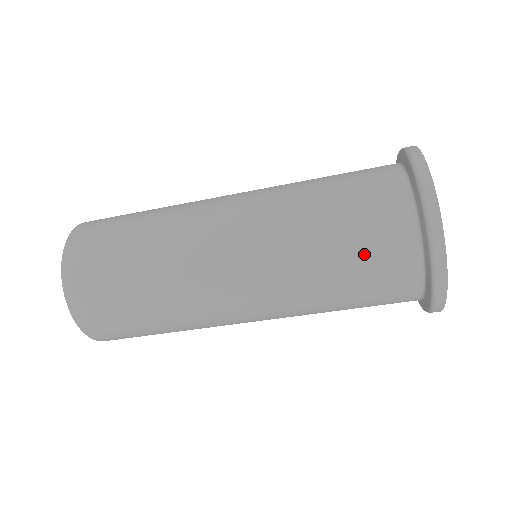
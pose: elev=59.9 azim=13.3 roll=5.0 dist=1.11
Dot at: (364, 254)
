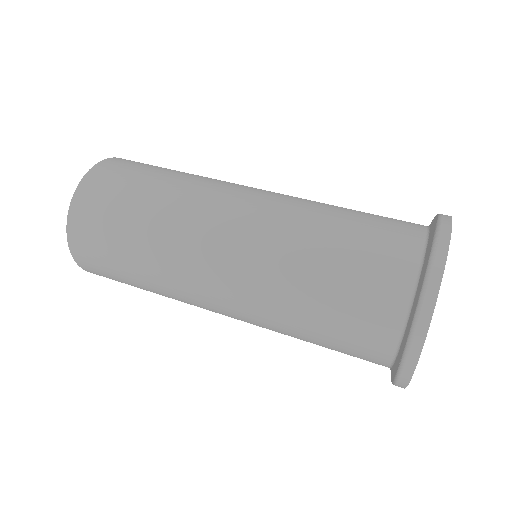
Dot at: (347, 307)
